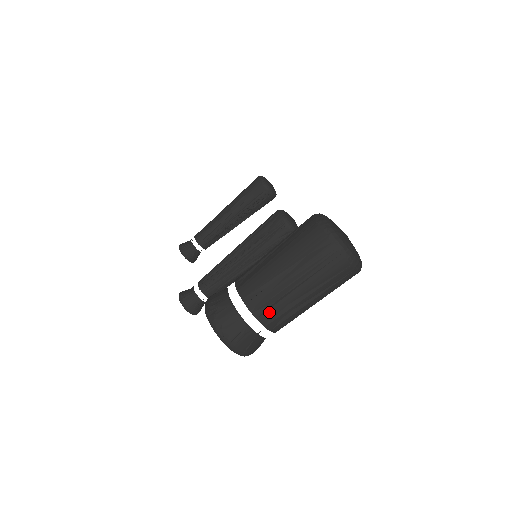
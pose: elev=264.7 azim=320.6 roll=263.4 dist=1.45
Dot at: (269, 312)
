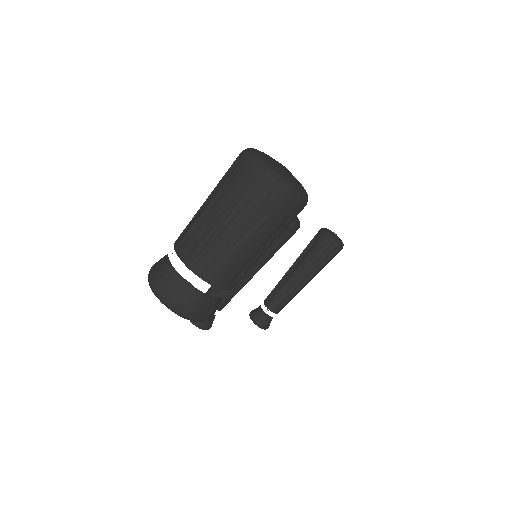
Dot at: (187, 244)
